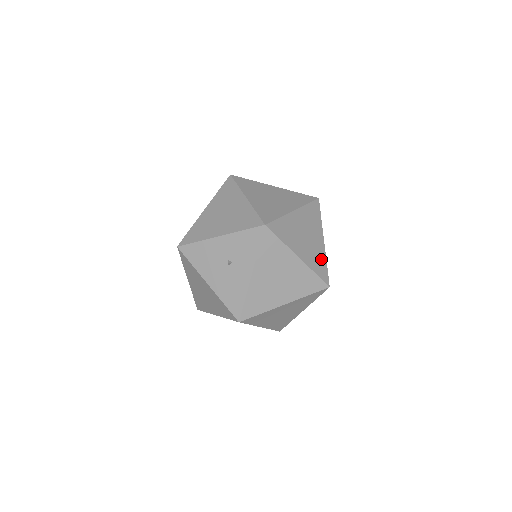
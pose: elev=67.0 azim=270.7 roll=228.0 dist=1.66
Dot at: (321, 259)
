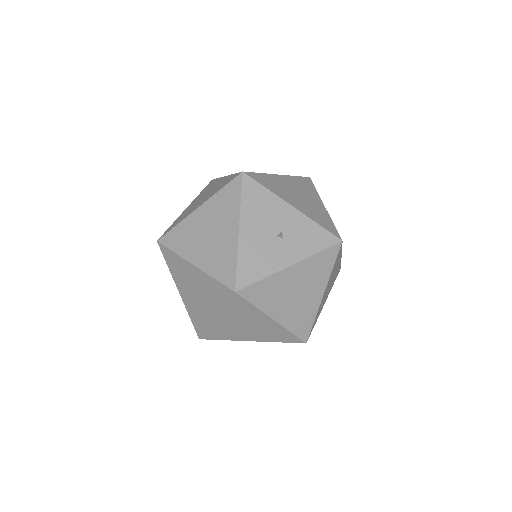
Dot at: occluded
